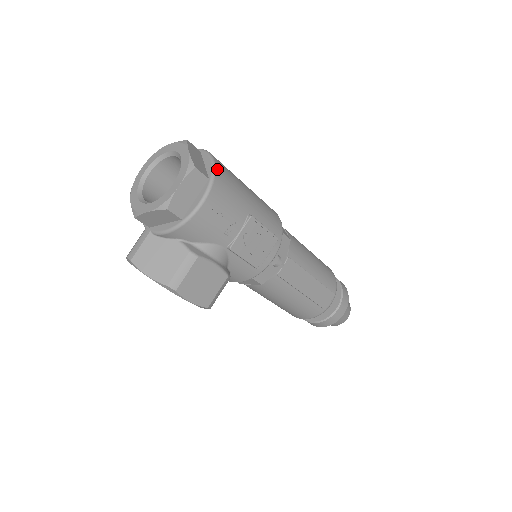
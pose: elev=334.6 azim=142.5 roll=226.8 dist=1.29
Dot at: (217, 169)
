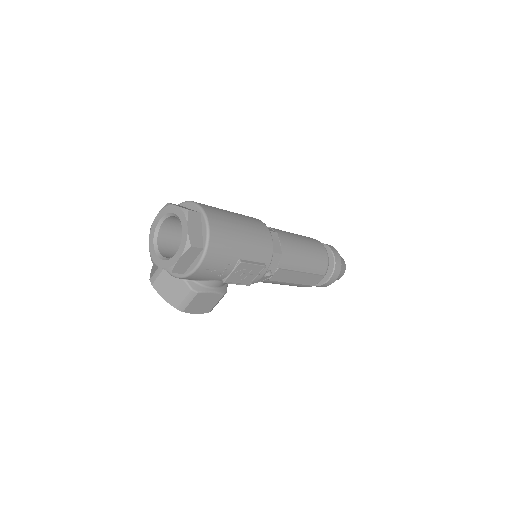
Dot at: (211, 238)
